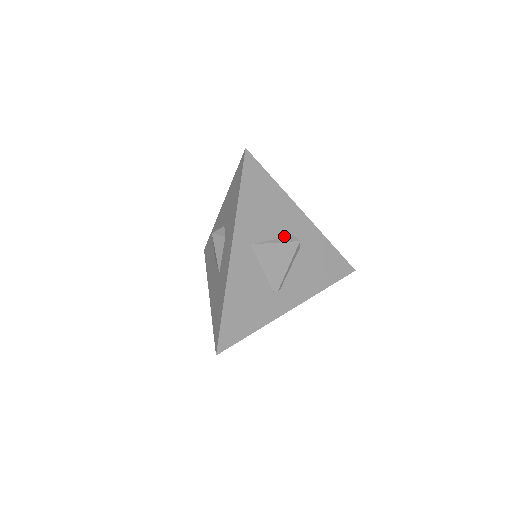
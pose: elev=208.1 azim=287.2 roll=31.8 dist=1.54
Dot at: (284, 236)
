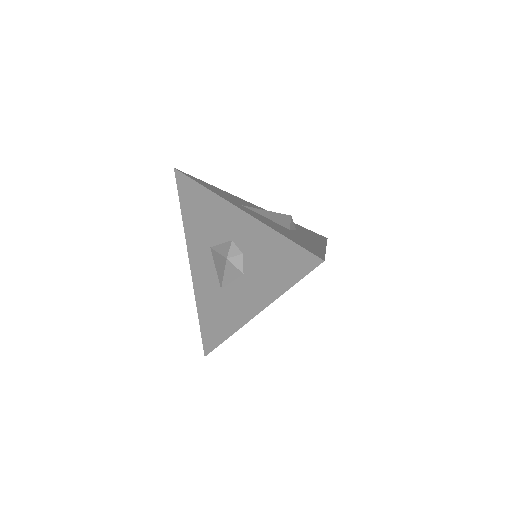
Dot at: occluded
